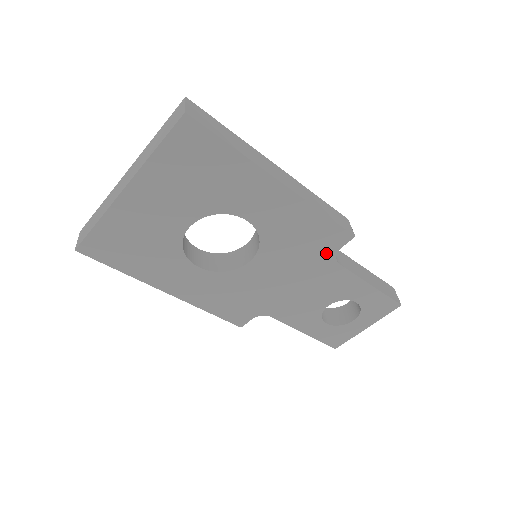
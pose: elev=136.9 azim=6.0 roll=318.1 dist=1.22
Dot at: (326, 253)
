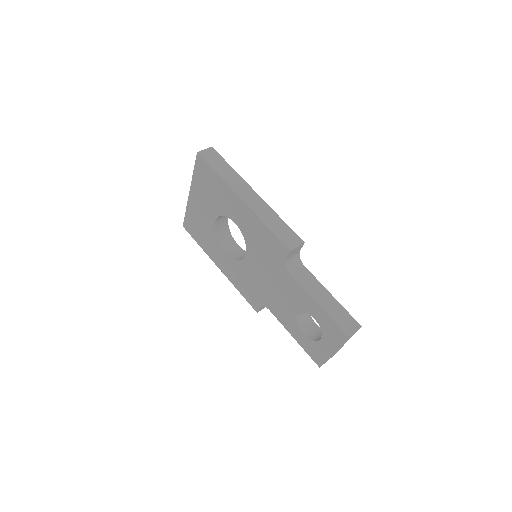
Dot at: (280, 261)
